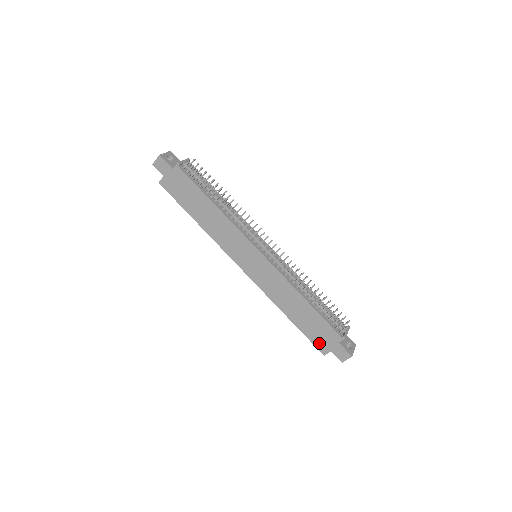
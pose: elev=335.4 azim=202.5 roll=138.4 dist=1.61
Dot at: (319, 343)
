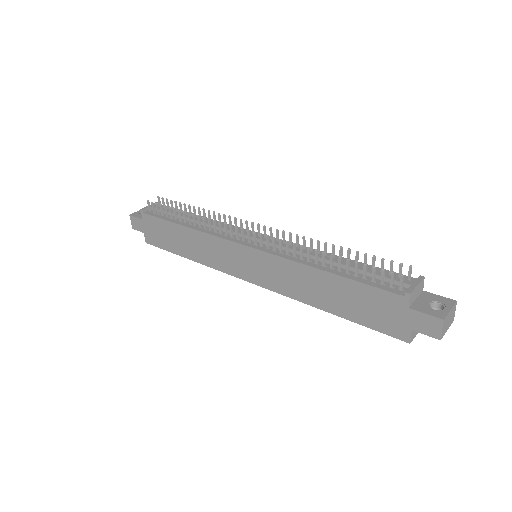
Dot at: (388, 327)
